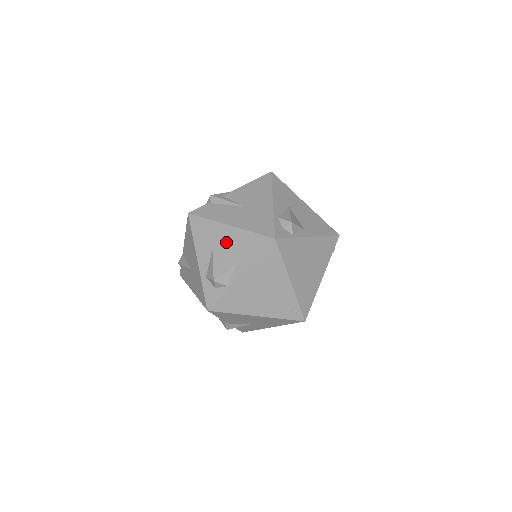
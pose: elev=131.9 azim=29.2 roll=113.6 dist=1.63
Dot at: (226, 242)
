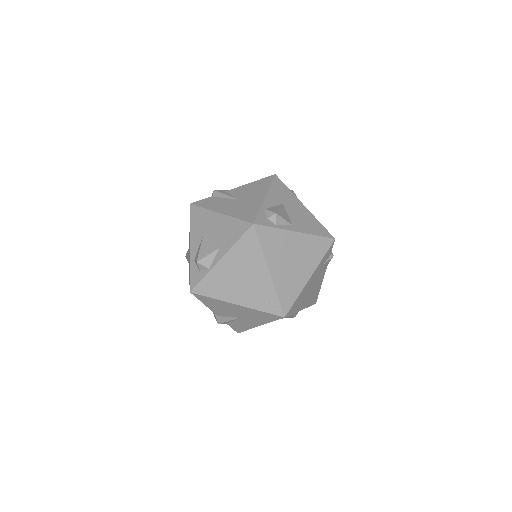
Dot at: (214, 228)
